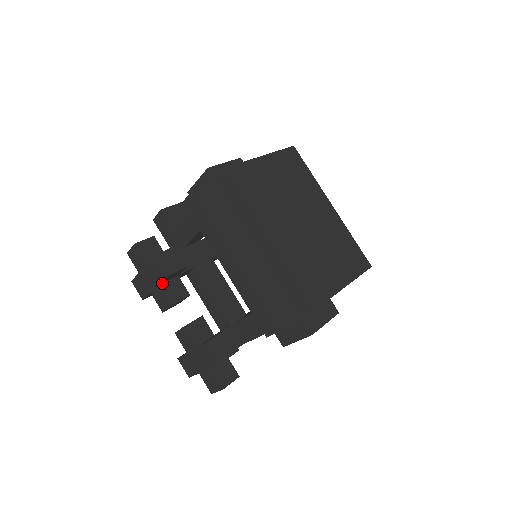
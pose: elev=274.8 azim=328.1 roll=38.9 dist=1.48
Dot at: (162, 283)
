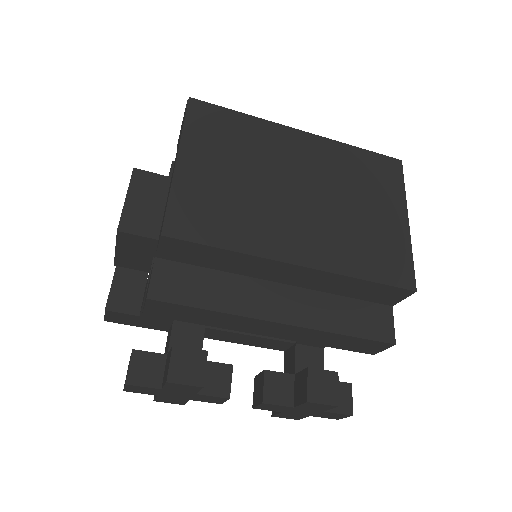
Dot at: occluded
